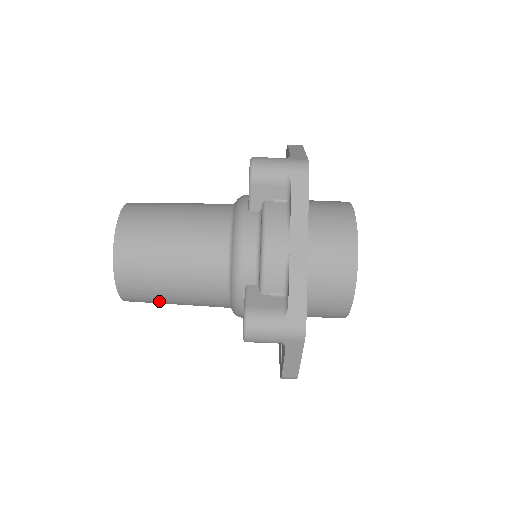
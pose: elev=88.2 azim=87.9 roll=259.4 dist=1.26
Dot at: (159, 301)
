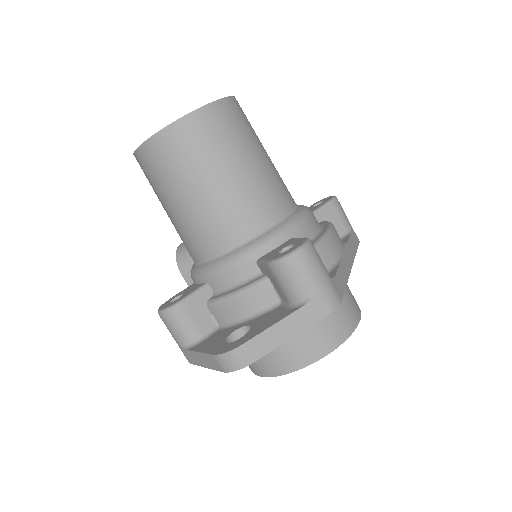
Dot at: (193, 169)
